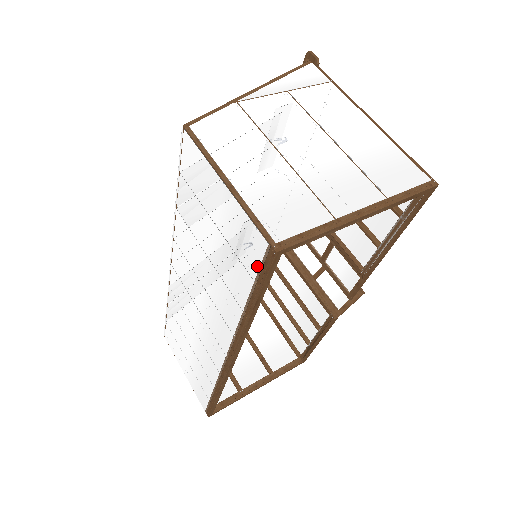
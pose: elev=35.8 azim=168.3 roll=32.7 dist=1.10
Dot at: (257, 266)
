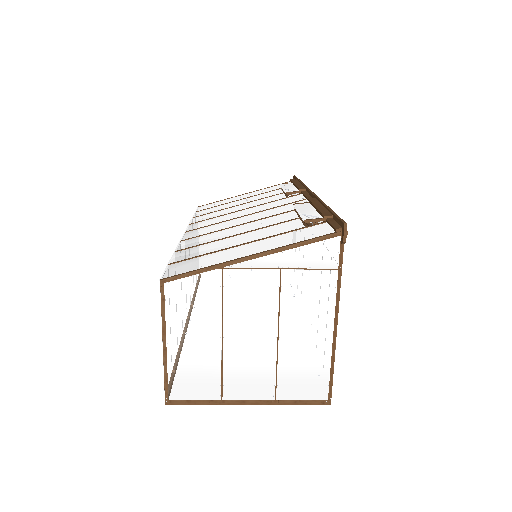
Dot at: occluded
